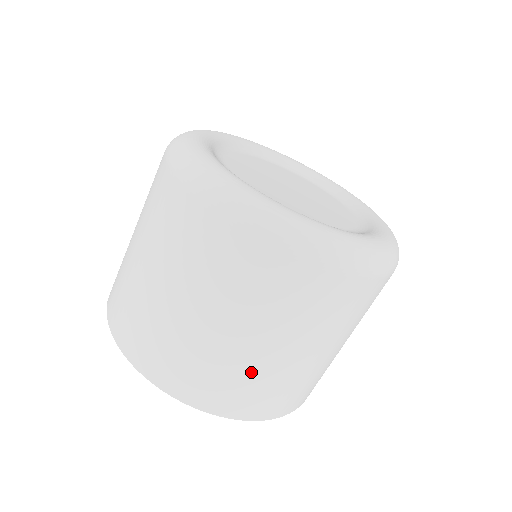
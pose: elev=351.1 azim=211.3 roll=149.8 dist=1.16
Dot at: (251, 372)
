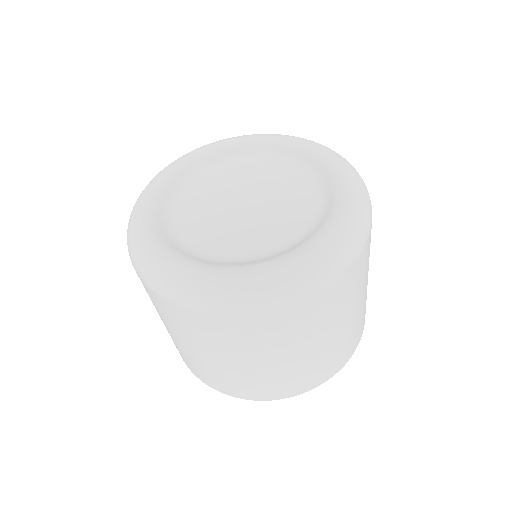
Dot at: (351, 332)
